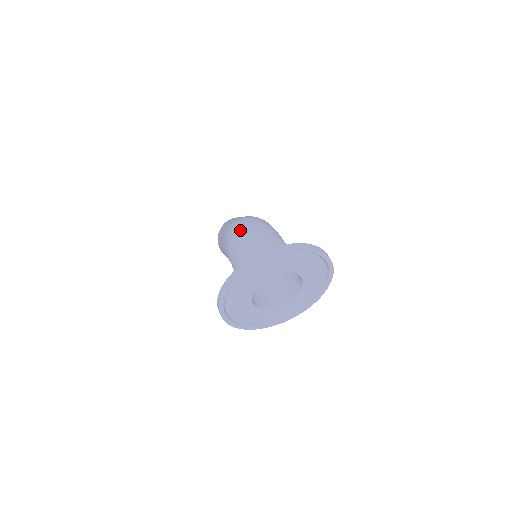
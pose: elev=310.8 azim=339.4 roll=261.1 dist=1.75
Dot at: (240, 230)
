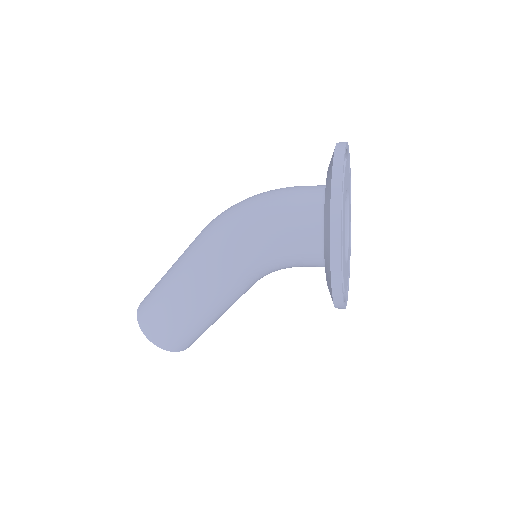
Dot at: (242, 206)
